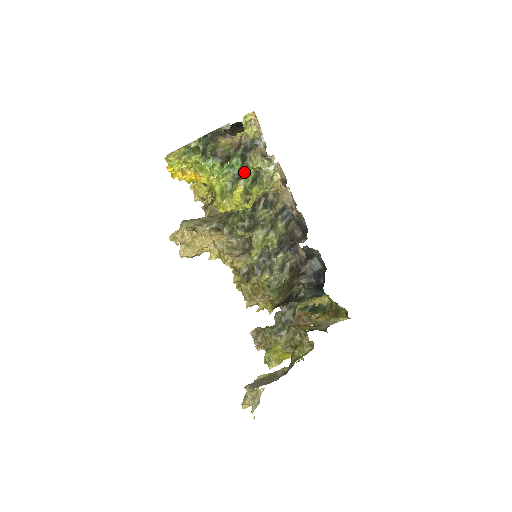
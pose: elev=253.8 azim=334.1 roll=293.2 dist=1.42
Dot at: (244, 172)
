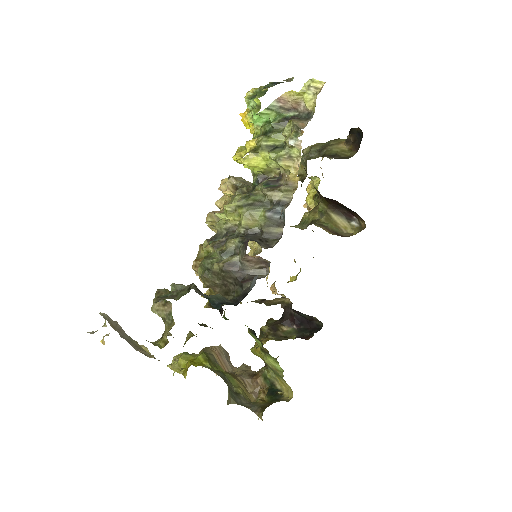
Dot at: (273, 133)
